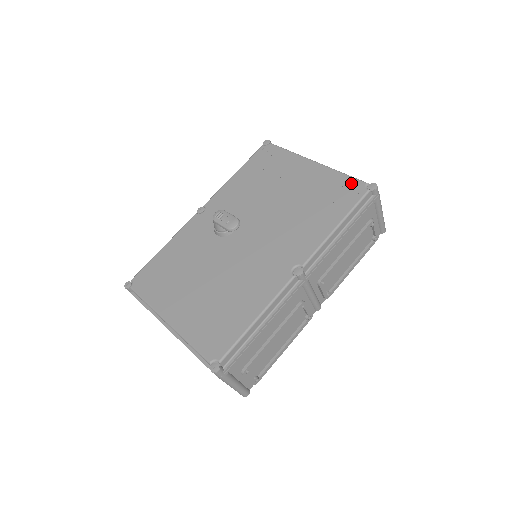
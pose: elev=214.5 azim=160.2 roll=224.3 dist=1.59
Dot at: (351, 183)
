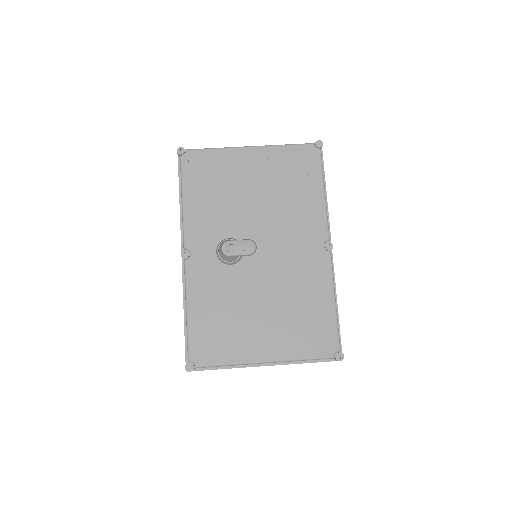
Dot at: (301, 150)
